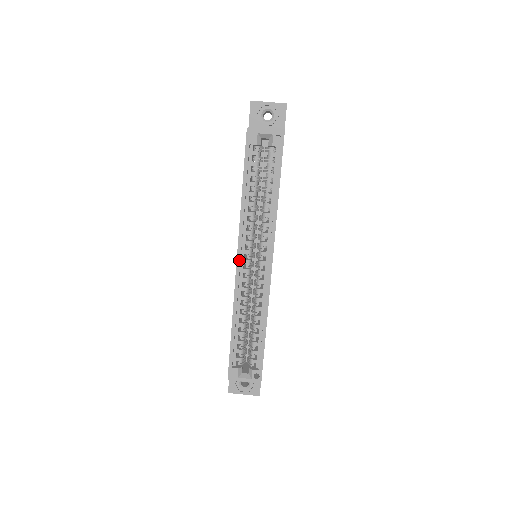
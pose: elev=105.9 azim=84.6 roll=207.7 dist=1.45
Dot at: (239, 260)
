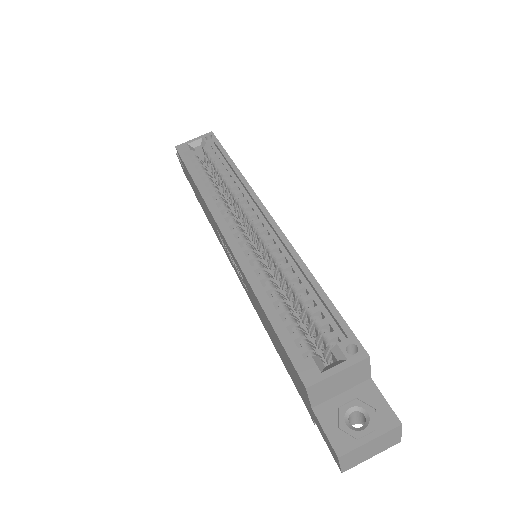
Dot at: (224, 230)
